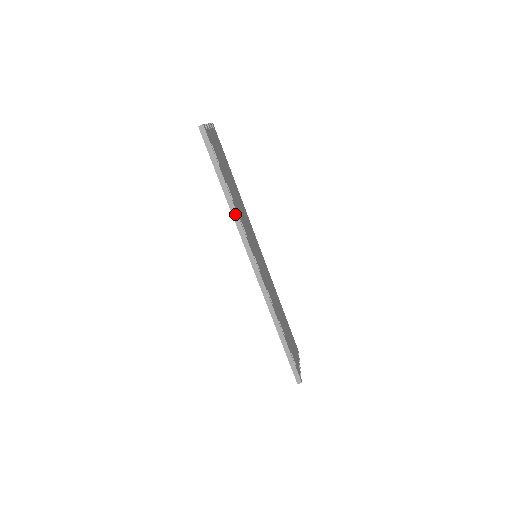
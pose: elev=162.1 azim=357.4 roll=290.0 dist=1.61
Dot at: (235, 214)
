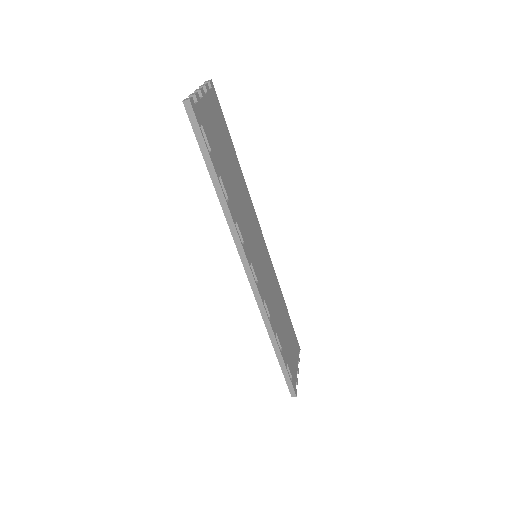
Dot at: (229, 217)
